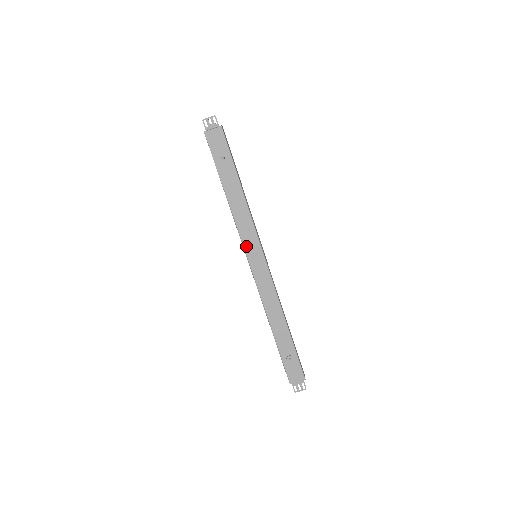
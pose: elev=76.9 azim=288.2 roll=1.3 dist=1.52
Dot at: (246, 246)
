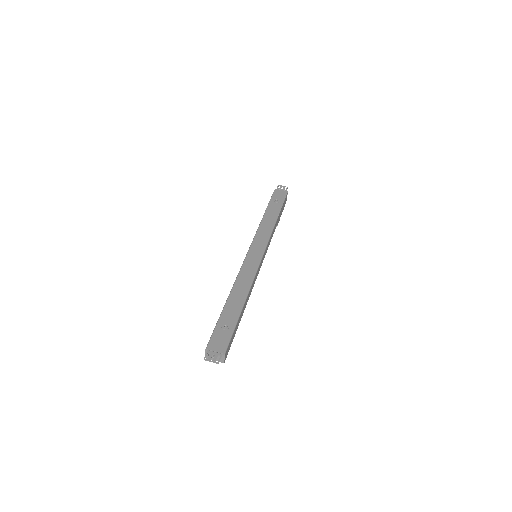
Dot at: (255, 241)
